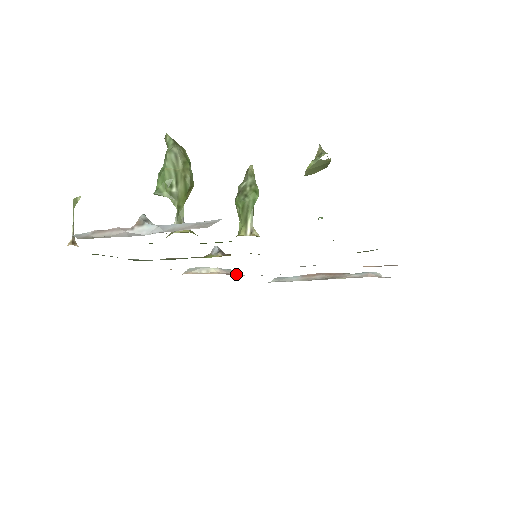
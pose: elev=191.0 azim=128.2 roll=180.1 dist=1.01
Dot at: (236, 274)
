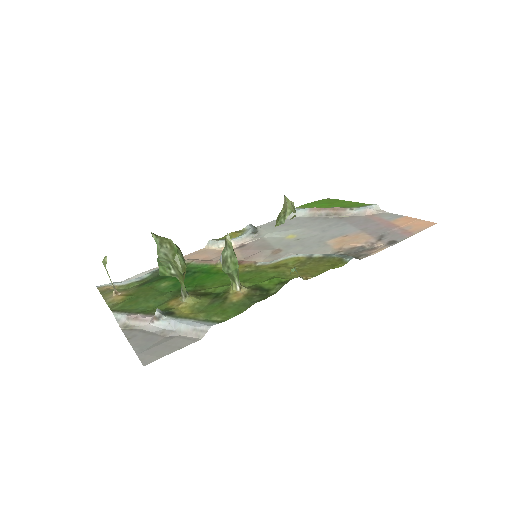
Dot at: (248, 241)
